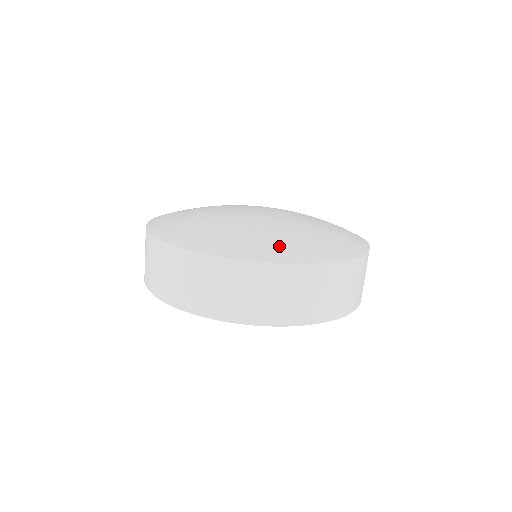
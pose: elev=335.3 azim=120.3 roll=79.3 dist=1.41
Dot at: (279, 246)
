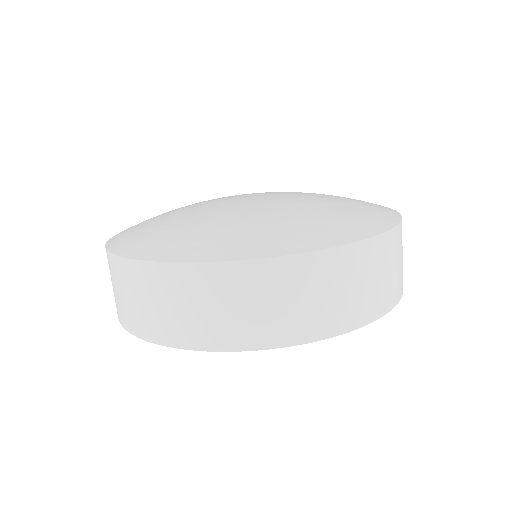
Dot at: (362, 214)
